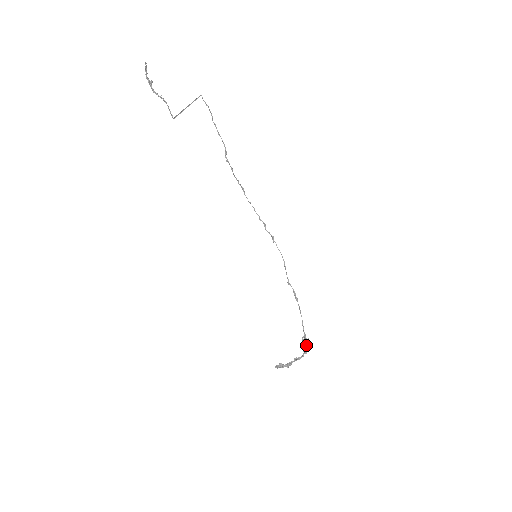
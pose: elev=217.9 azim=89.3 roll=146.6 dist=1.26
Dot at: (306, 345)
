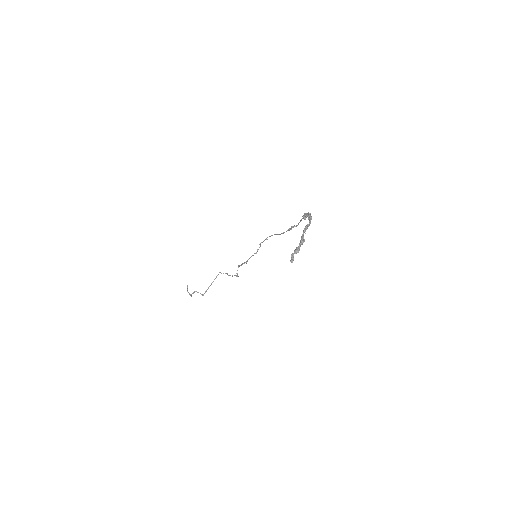
Dot at: occluded
